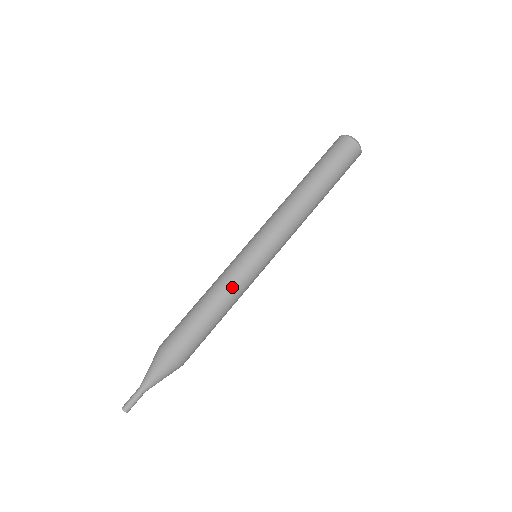
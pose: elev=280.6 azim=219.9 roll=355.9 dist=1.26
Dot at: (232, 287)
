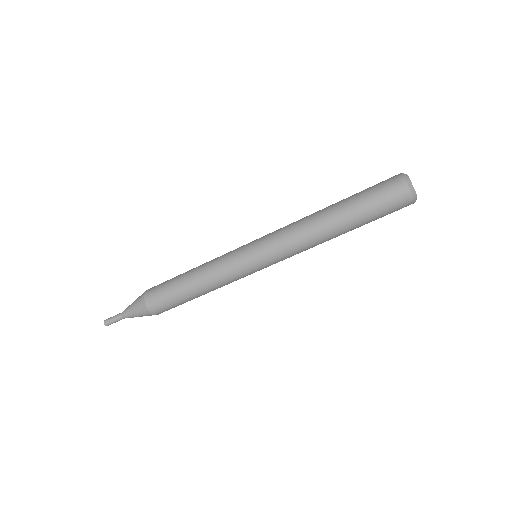
Dot at: (220, 280)
